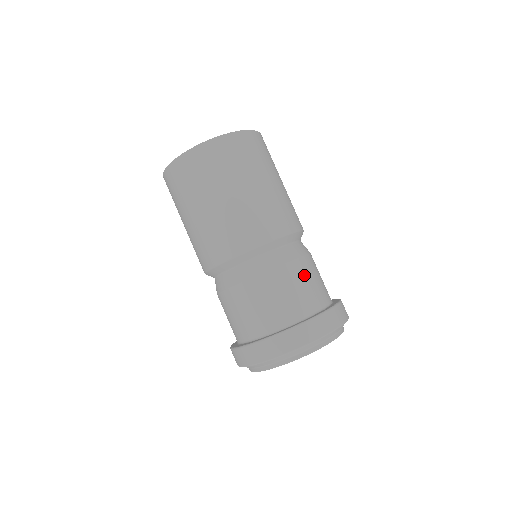
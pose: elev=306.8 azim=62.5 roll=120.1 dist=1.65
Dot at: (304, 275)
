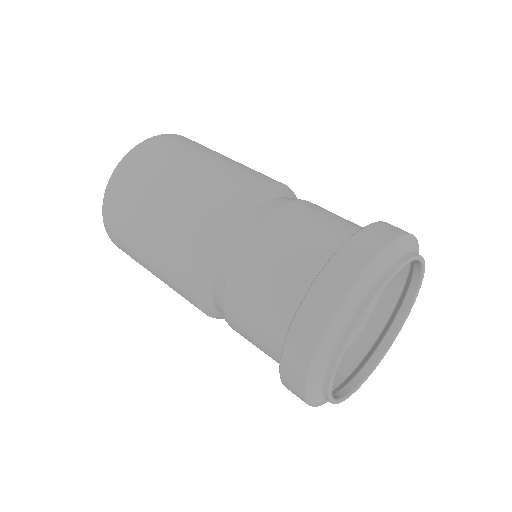
Dot at: (306, 215)
